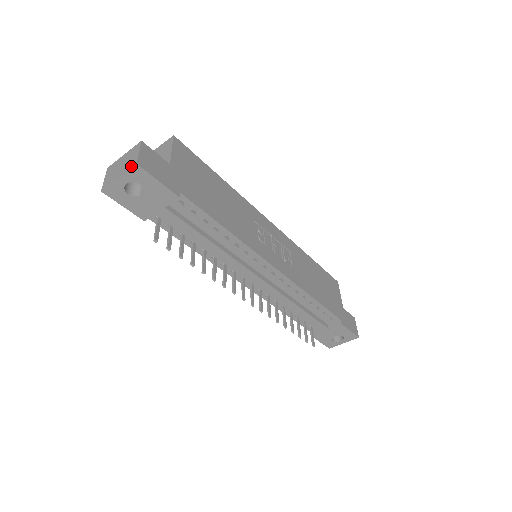
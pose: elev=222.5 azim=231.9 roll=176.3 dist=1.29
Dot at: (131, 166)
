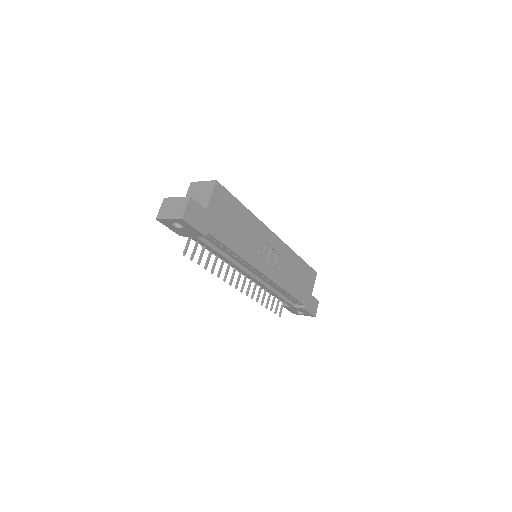
Dot at: (178, 217)
